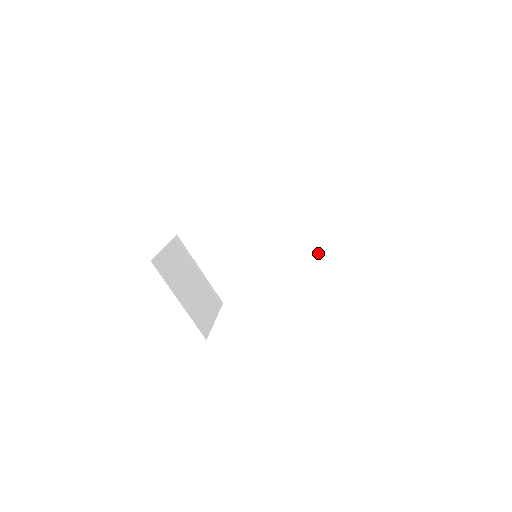
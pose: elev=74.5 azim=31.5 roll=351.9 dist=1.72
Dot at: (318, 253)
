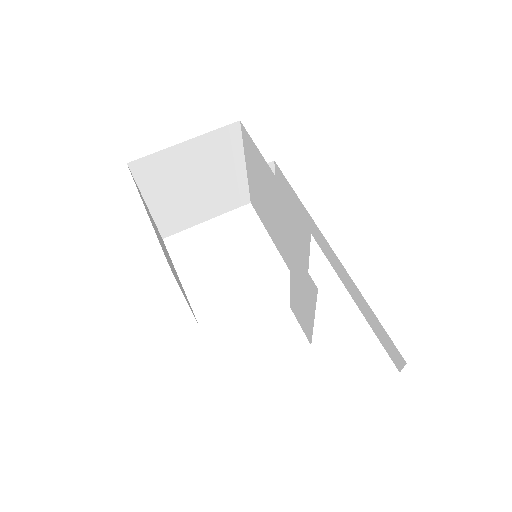
Dot at: (304, 330)
